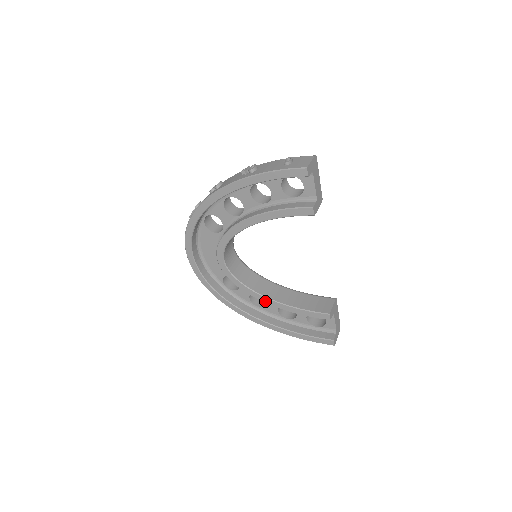
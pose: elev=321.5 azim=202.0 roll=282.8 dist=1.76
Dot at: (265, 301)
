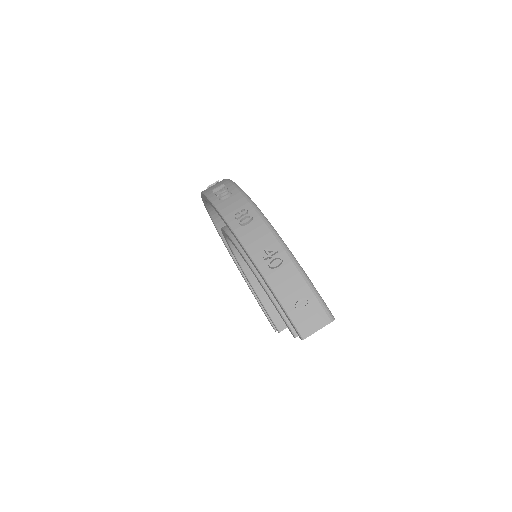
Dot at: occluded
